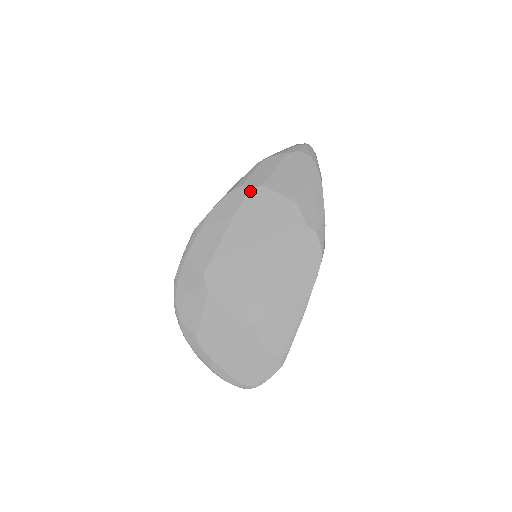
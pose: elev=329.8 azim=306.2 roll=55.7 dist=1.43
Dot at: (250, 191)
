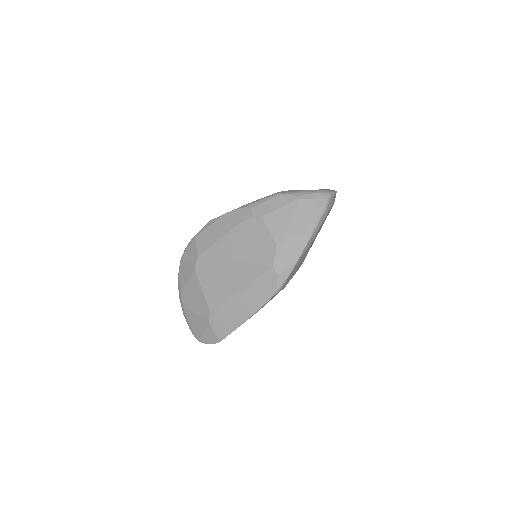
Dot at: (252, 216)
